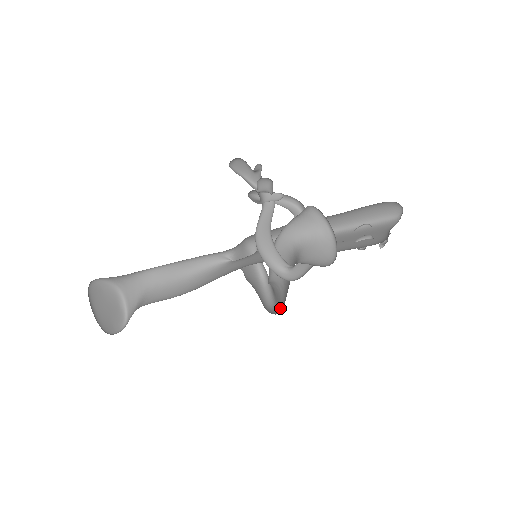
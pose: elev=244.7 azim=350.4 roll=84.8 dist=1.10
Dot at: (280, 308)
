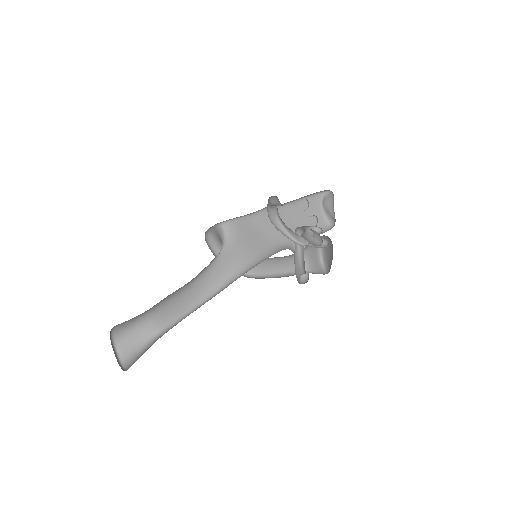
Dot at: occluded
